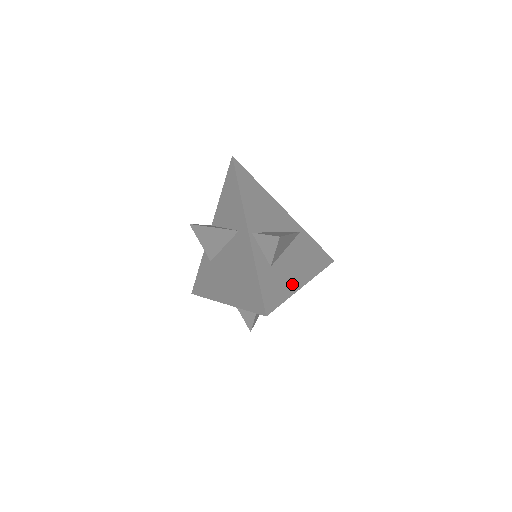
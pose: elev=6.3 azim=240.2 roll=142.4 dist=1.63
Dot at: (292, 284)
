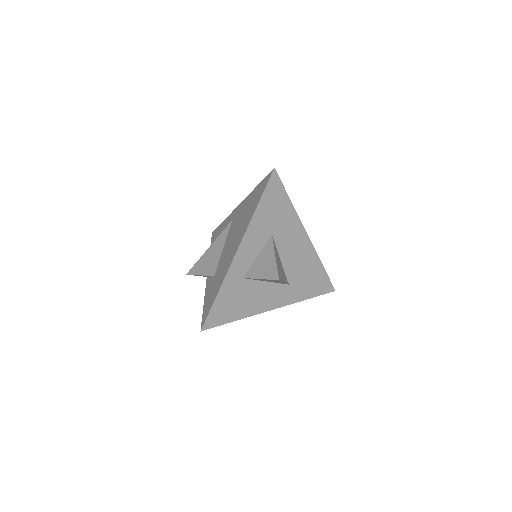
Dot at: occluded
